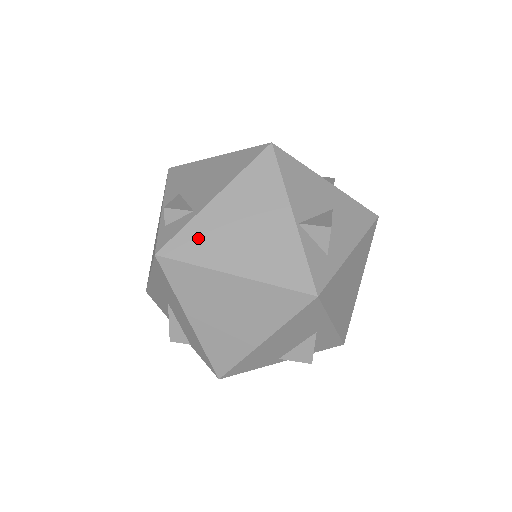
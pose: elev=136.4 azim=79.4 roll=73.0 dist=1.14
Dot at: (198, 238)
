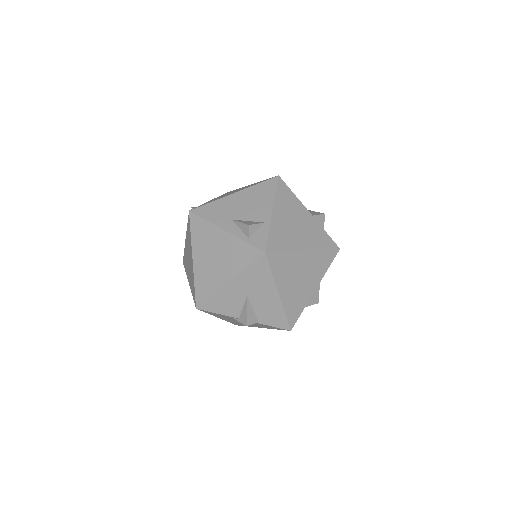
Dot at: (279, 236)
